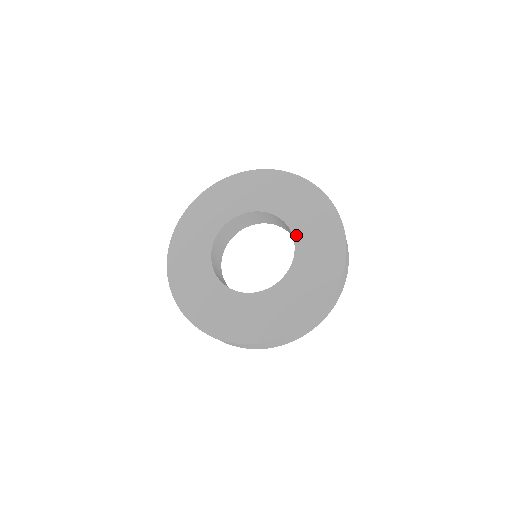
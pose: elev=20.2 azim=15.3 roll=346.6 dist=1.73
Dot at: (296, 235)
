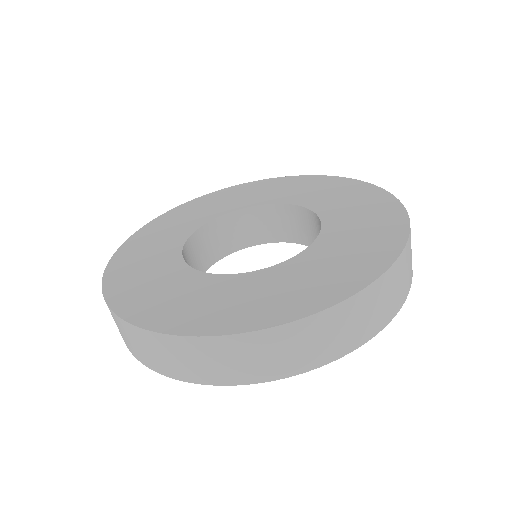
Dot at: (299, 203)
